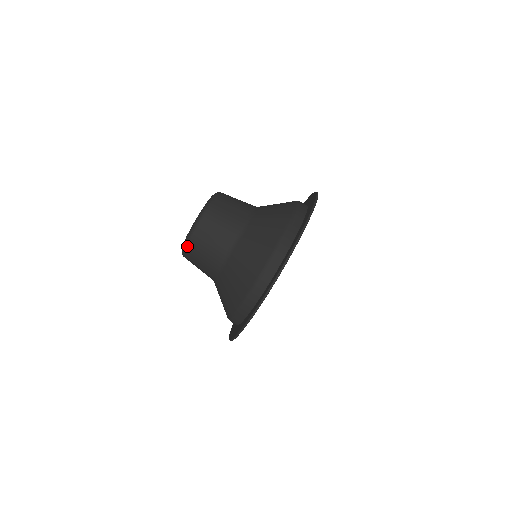
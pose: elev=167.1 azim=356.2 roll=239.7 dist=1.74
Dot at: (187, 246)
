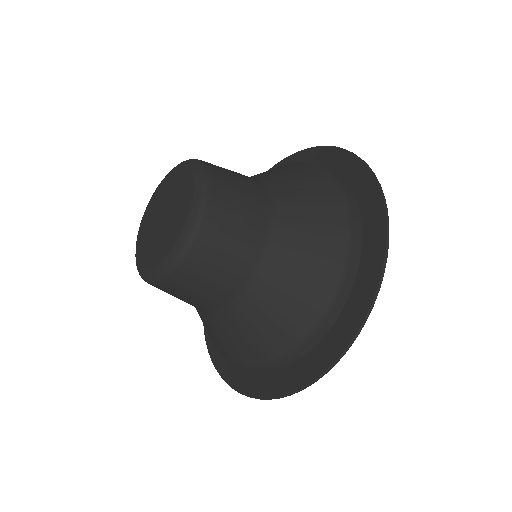
Dot at: (151, 284)
